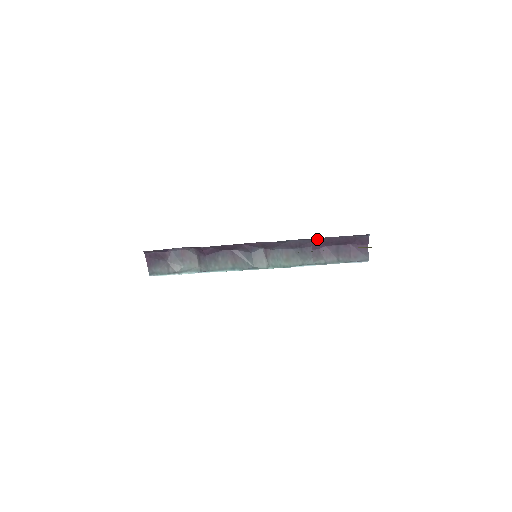
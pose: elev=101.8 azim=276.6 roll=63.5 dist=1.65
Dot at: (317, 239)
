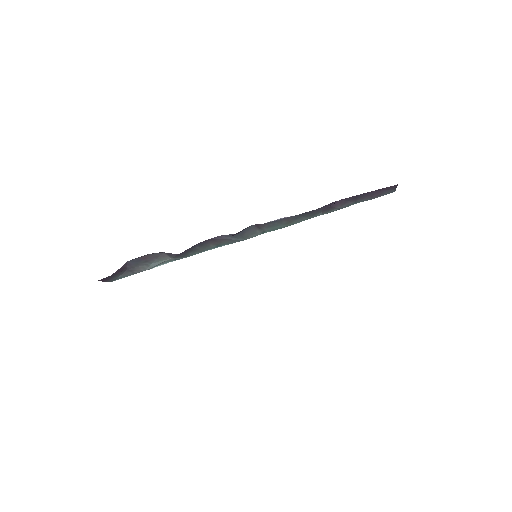
Dot at: occluded
